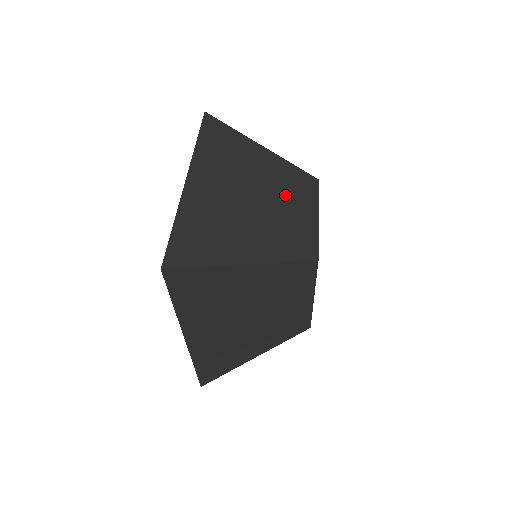
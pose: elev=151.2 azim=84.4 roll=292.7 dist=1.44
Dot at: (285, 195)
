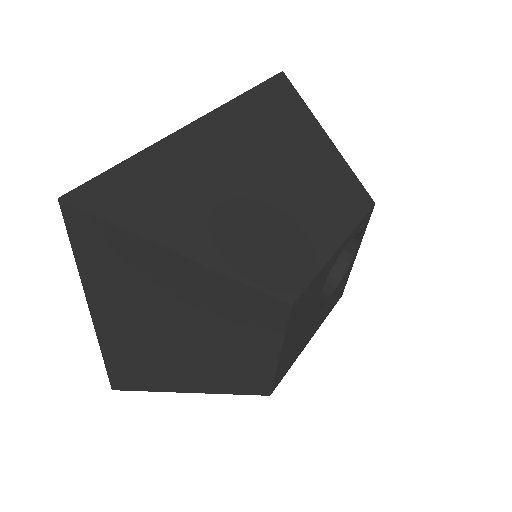
Dot at: (227, 332)
